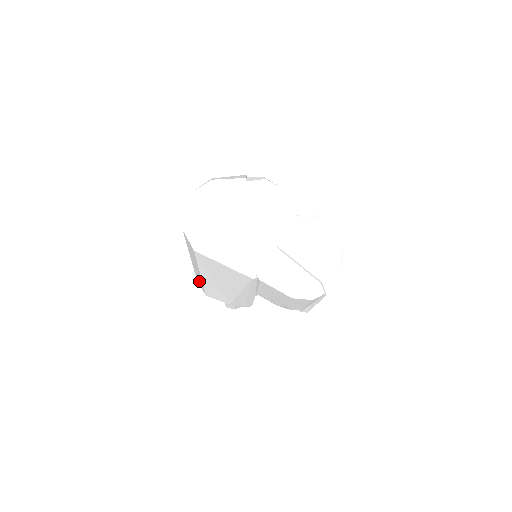
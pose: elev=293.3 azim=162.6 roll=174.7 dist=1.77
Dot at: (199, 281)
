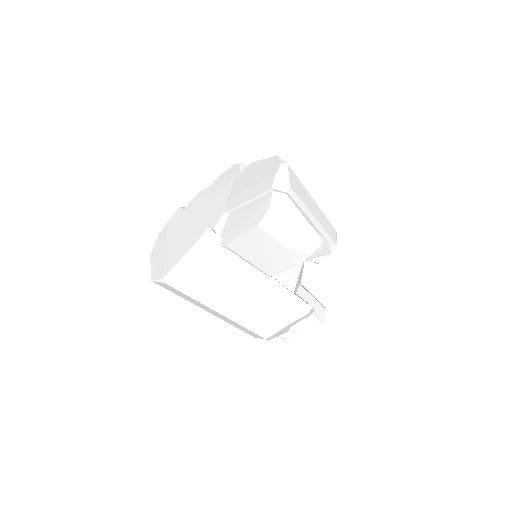
Dot at: (244, 330)
